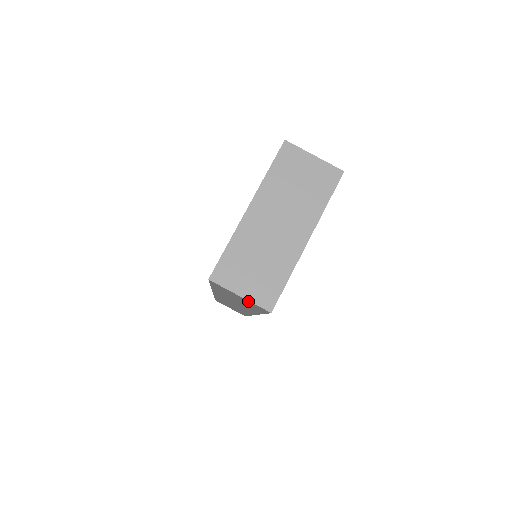
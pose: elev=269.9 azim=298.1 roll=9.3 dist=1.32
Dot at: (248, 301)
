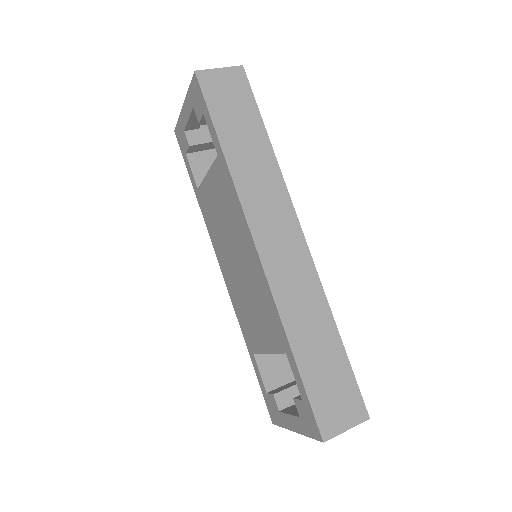
Dot at: (228, 73)
